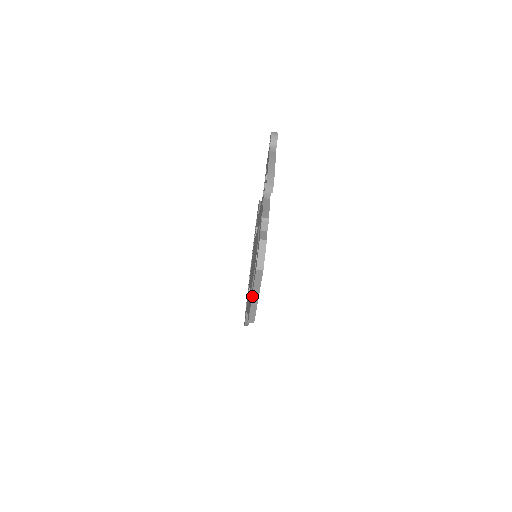
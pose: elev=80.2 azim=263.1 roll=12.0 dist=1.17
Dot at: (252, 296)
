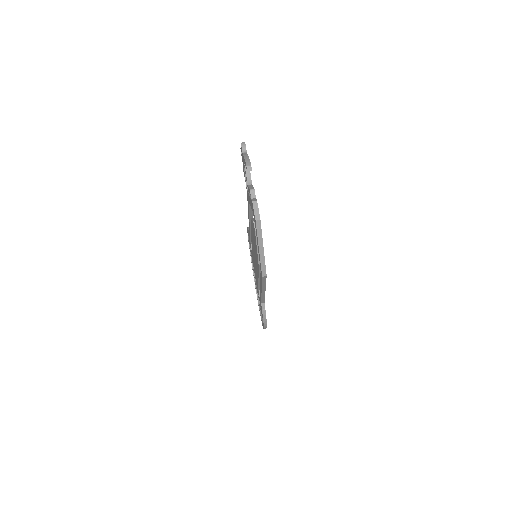
Dot at: (259, 248)
